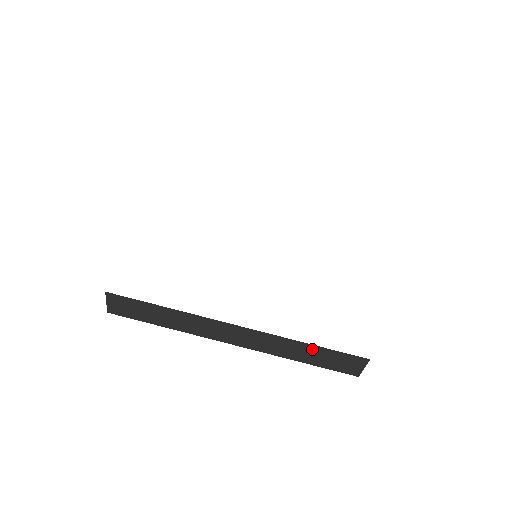
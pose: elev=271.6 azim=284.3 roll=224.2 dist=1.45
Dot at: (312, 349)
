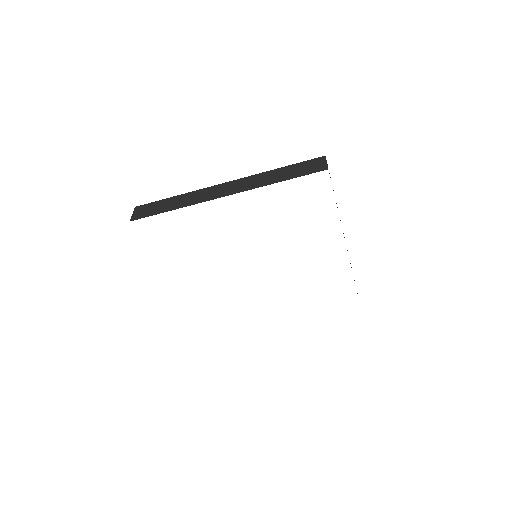
Dot at: occluded
